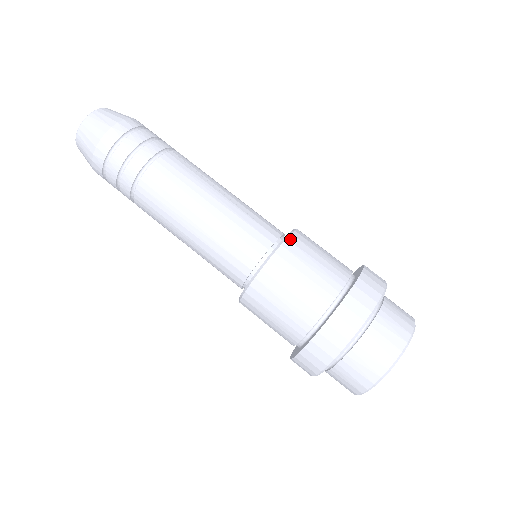
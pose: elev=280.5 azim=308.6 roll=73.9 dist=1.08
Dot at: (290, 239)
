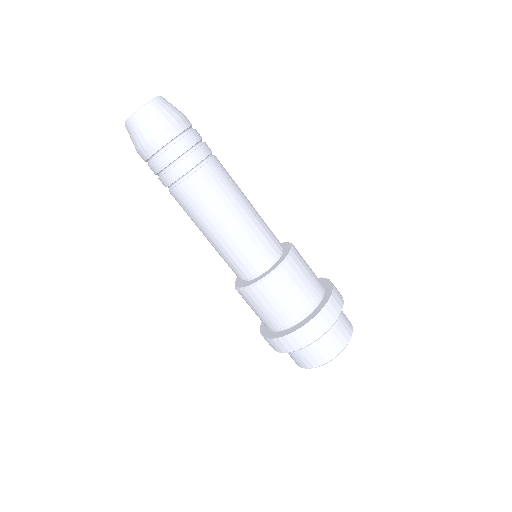
Dot at: (292, 256)
